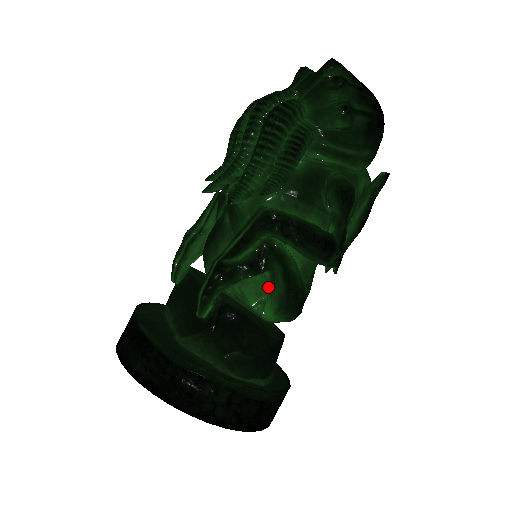
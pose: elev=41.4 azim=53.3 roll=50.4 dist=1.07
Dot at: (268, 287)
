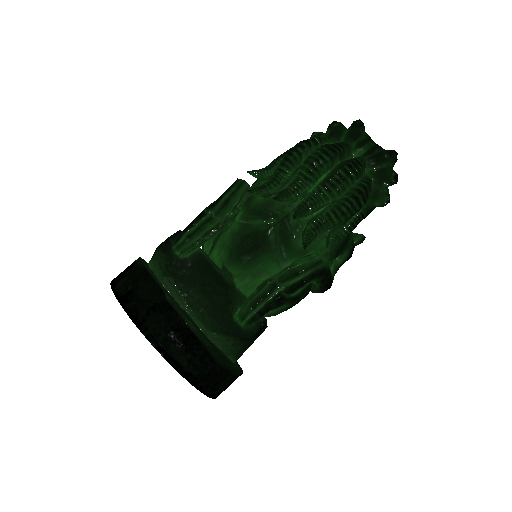
Dot at: occluded
